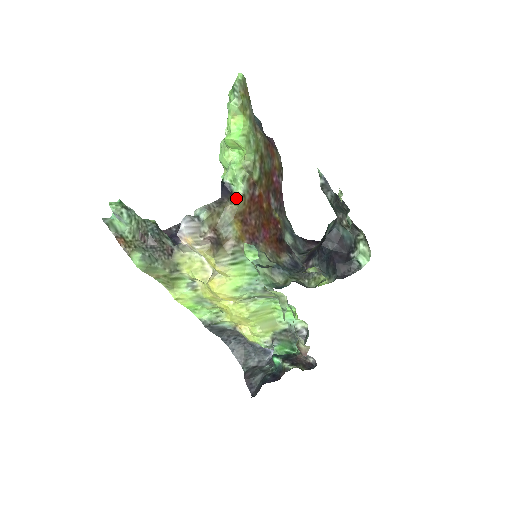
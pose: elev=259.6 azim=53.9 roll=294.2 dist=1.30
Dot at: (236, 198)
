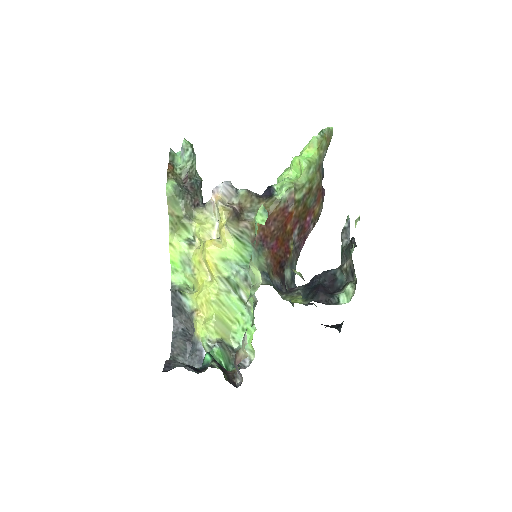
Dot at: (273, 199)
